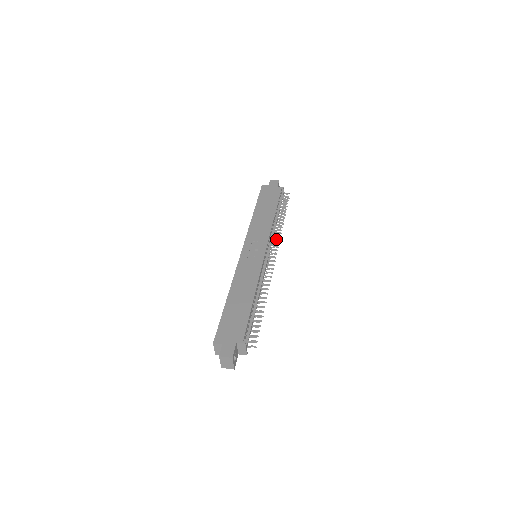
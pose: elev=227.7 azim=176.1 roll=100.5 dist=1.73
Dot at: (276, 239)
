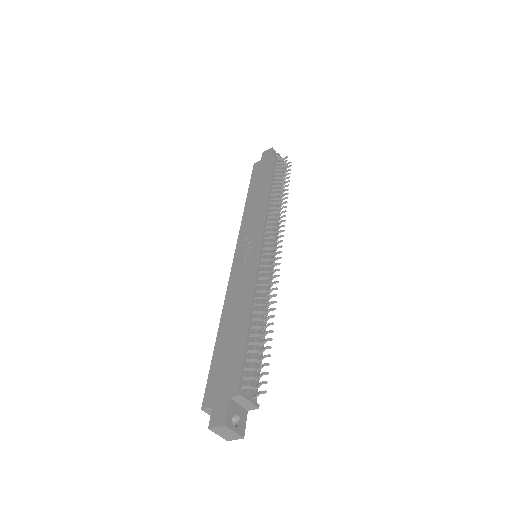
Dot at: (276, 222)
